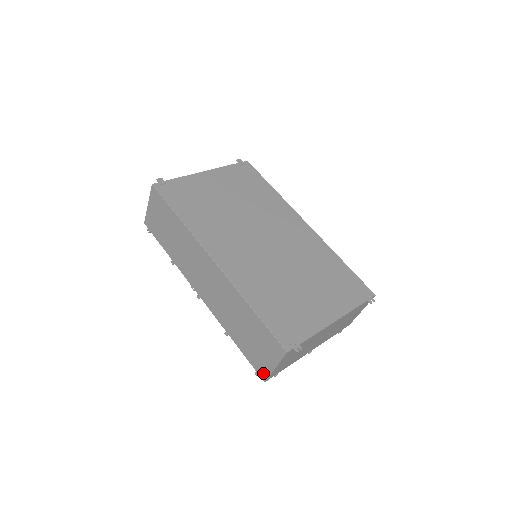
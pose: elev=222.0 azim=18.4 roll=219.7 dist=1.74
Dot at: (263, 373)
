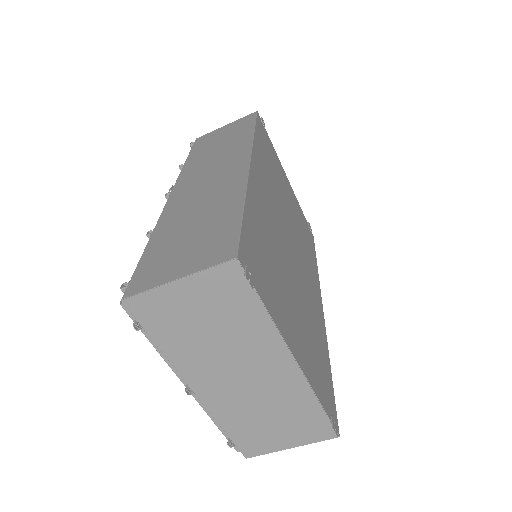
Dot at: (140, 285)
